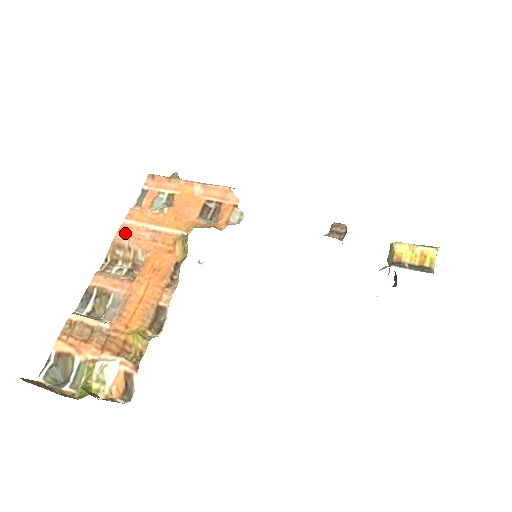
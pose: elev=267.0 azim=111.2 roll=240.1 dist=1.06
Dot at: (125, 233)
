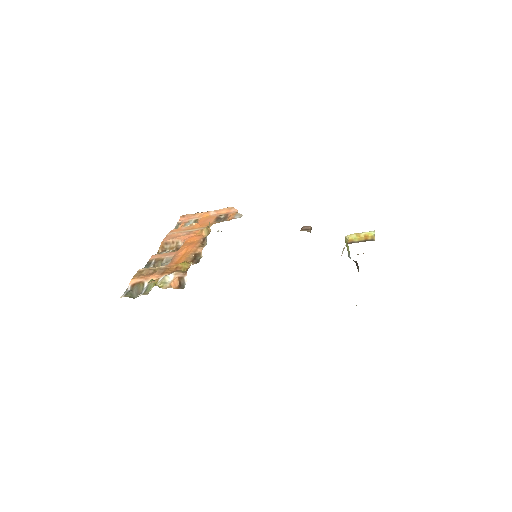
Dot at: (170, 237)
